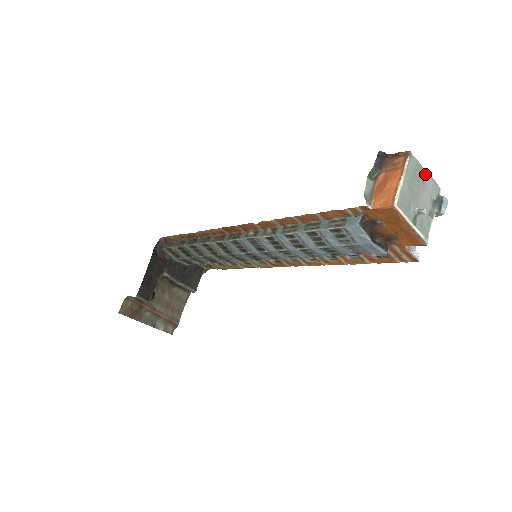
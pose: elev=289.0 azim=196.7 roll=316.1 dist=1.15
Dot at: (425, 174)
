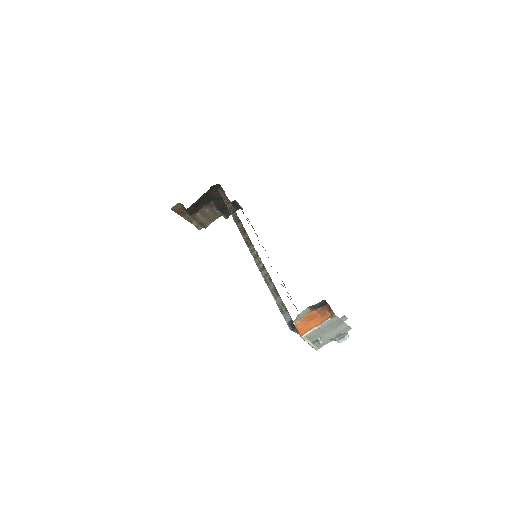
Dot at: (343, 323)
